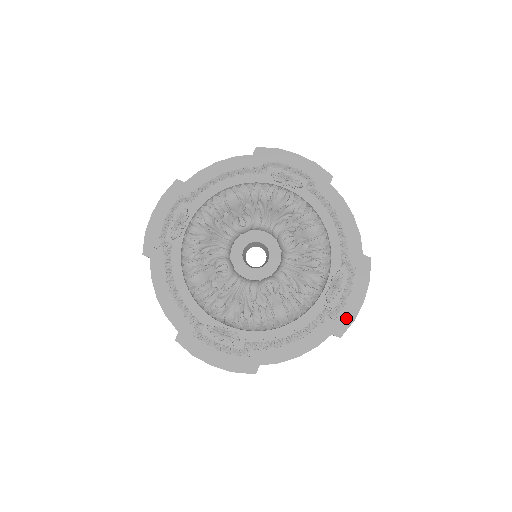
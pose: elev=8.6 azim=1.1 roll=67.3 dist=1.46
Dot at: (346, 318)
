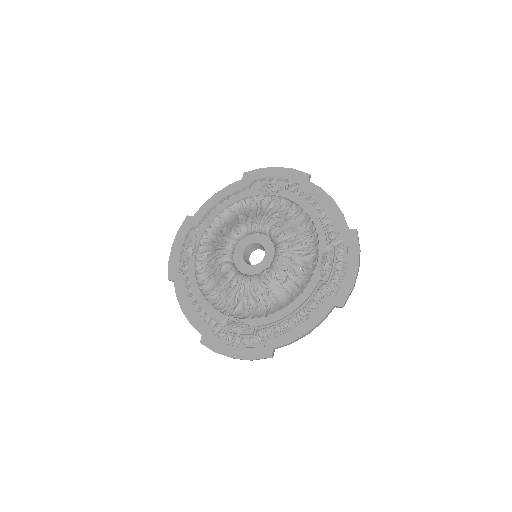
Dot at: (344, 288)
